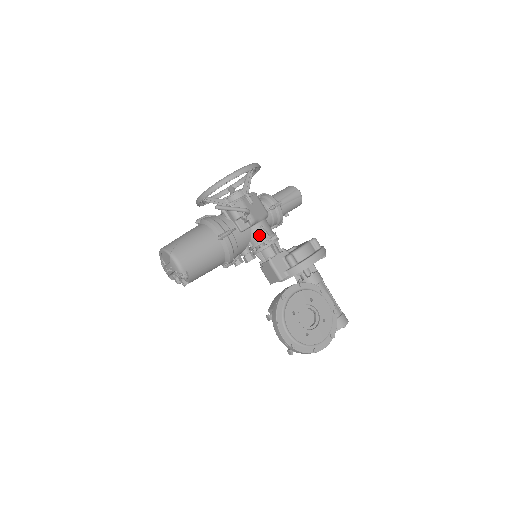
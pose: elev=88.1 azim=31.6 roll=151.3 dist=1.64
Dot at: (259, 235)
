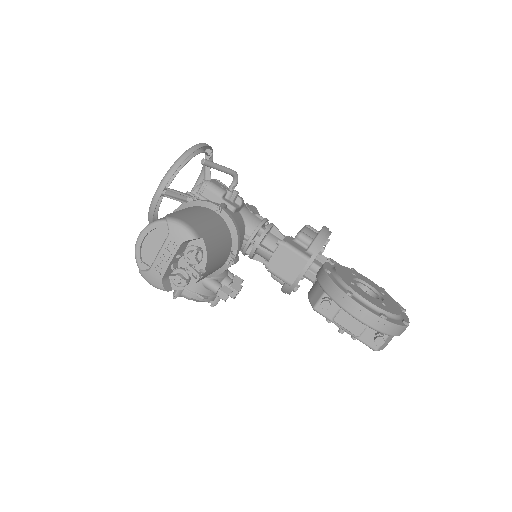
Dot at: (253, 219)
